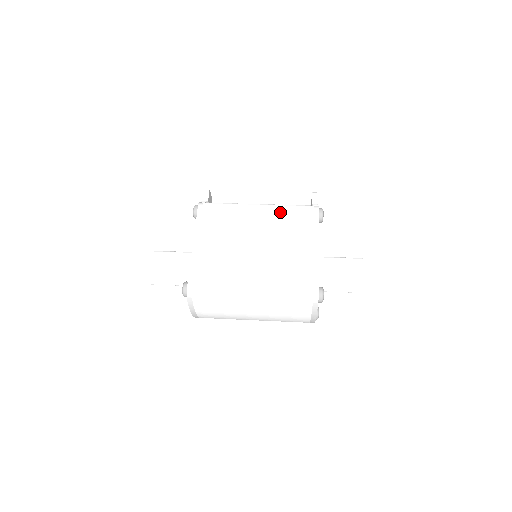
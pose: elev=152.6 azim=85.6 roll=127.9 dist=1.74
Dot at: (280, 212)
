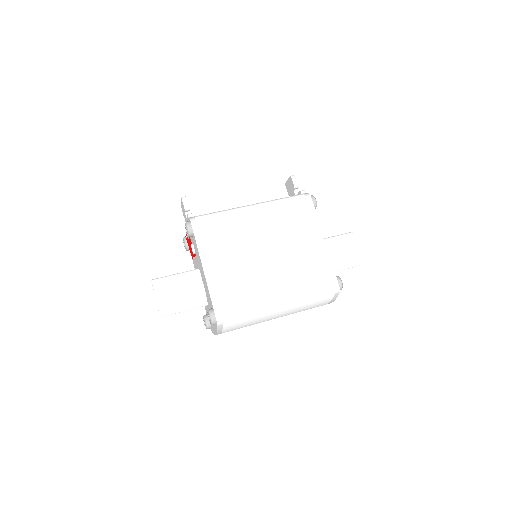
Dot at: (277, 210)
